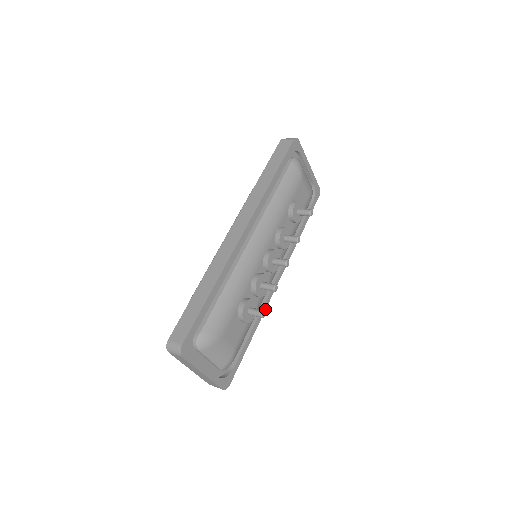
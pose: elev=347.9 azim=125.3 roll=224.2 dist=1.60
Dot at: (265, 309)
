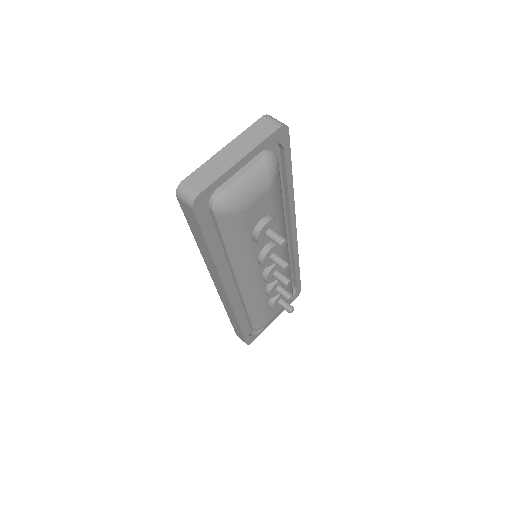
Dot at: (297, 251)
